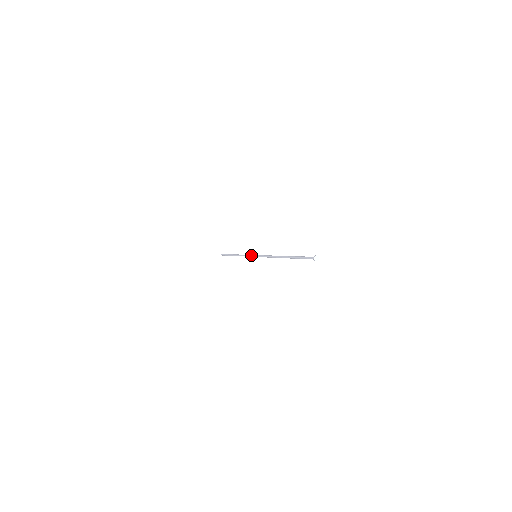
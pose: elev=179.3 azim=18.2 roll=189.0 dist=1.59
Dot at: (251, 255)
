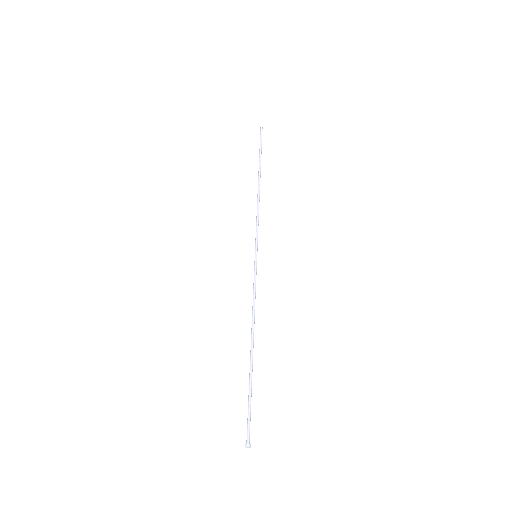
Dot at: (255, 243)
